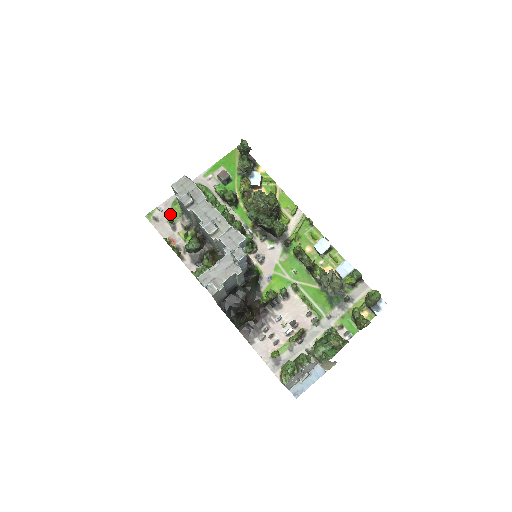
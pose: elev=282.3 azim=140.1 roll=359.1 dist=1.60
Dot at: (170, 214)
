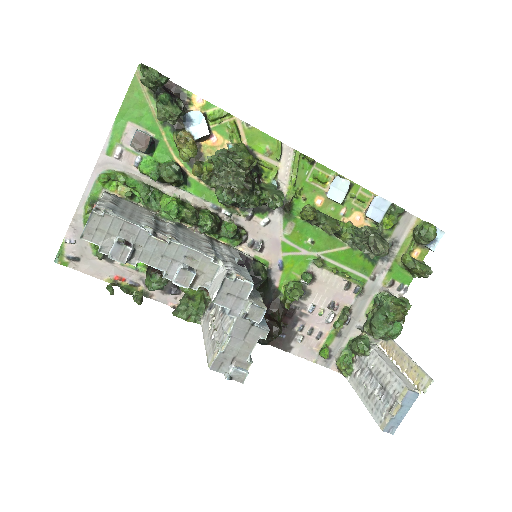
Dot at: occluded
